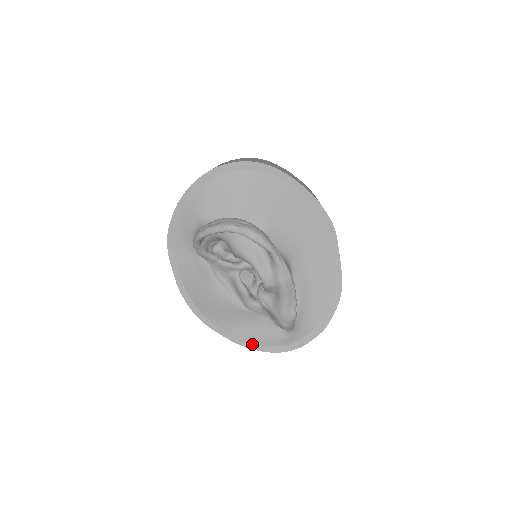
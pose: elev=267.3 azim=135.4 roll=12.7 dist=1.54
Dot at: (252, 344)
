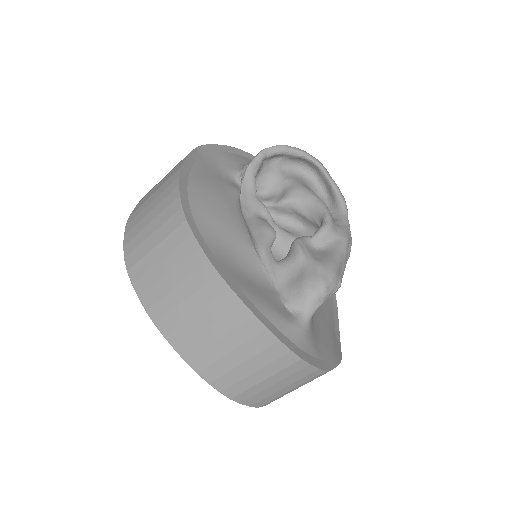
Dot at: (241, 292)
